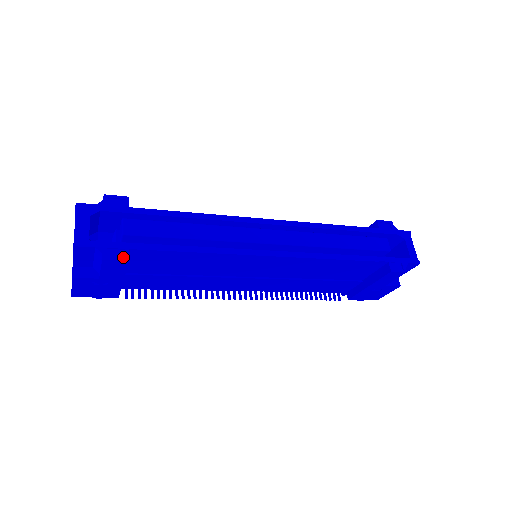
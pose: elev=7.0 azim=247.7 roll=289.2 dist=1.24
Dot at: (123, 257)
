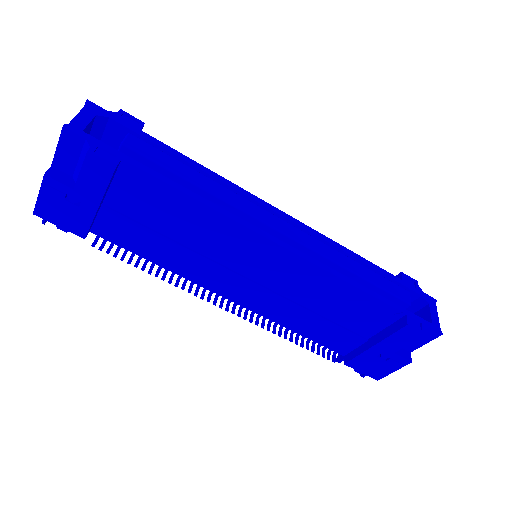
Dot at: (111, 162)
